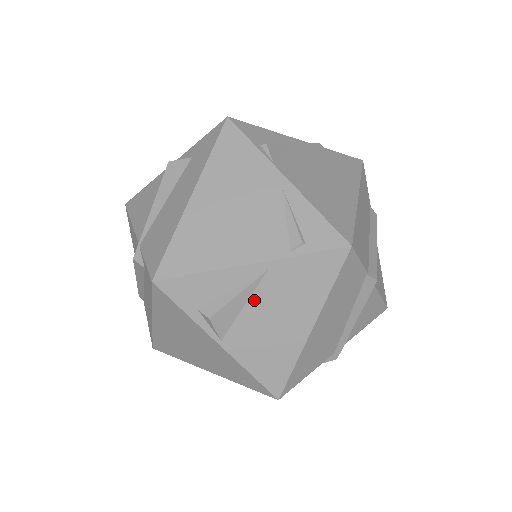
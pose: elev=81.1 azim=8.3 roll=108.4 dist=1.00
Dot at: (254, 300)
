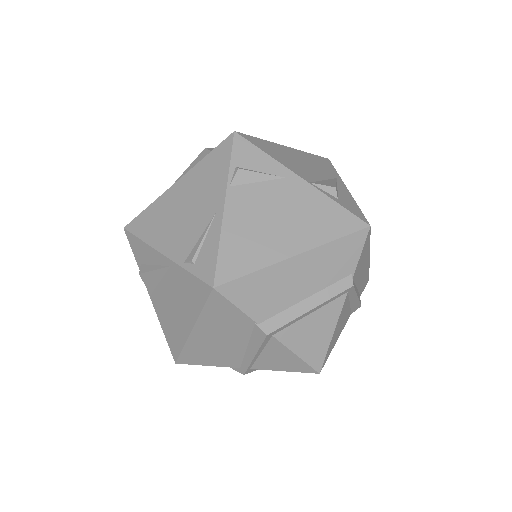
Dot at: (164, 281)
